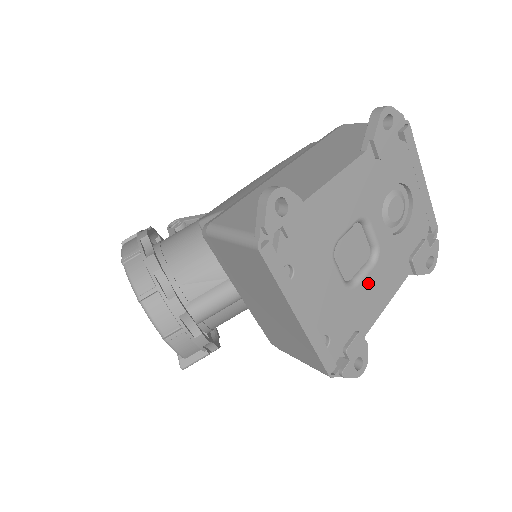
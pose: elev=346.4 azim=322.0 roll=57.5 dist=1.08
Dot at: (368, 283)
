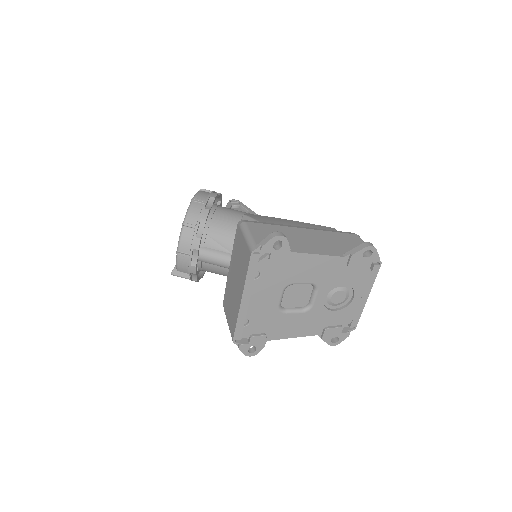
Dot at: (292, 317)
